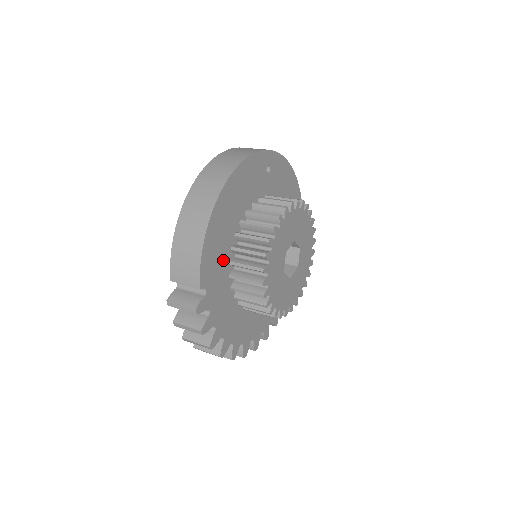
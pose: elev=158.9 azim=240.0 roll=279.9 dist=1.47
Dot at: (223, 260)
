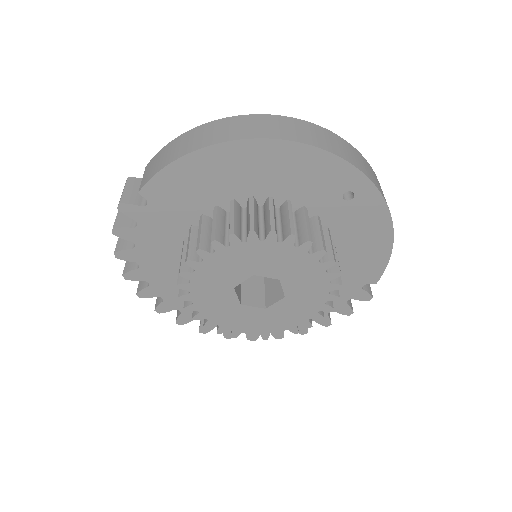
Dot at: (194, 204)
